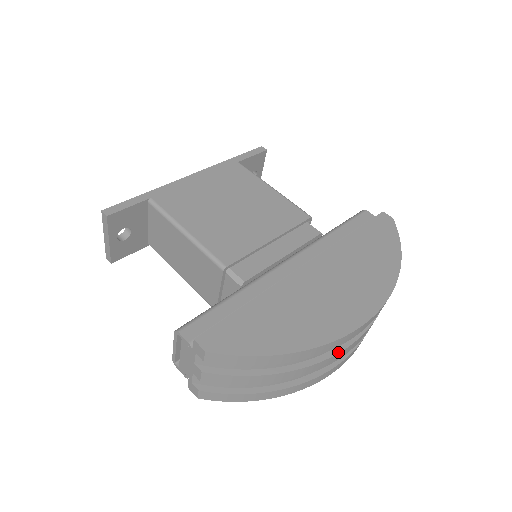
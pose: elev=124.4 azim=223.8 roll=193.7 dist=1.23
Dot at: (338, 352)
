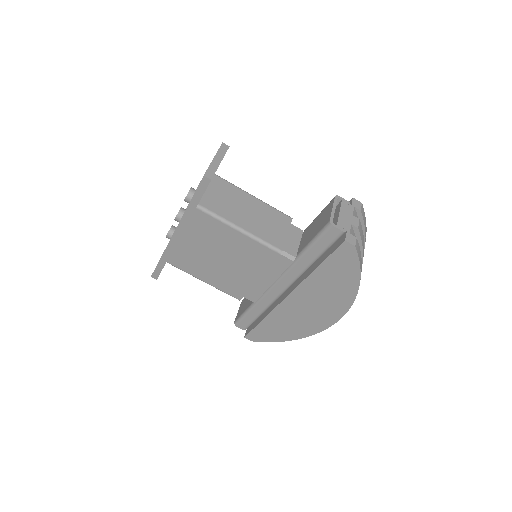
Dot at: occluded
